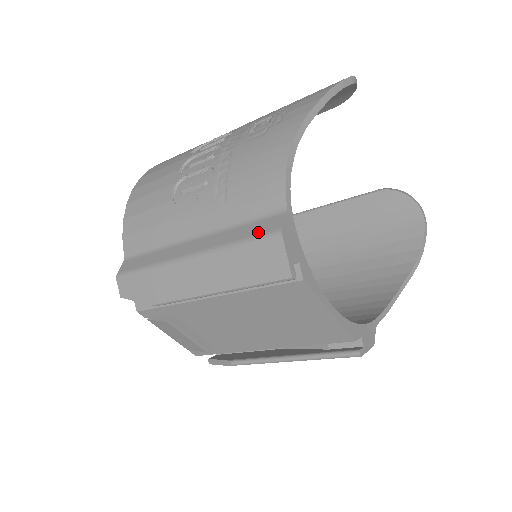
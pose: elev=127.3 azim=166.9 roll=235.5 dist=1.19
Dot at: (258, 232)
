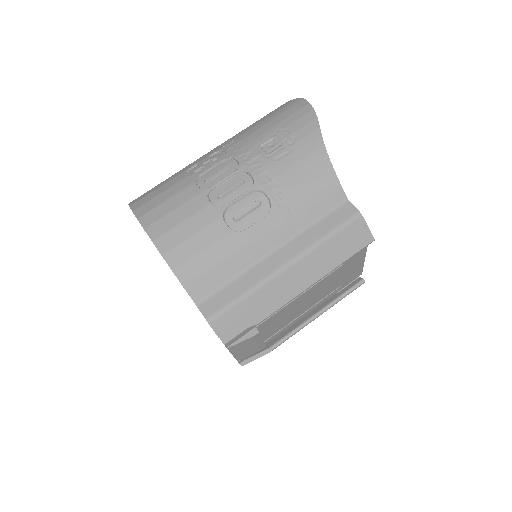
Dot at: (340, 221)
